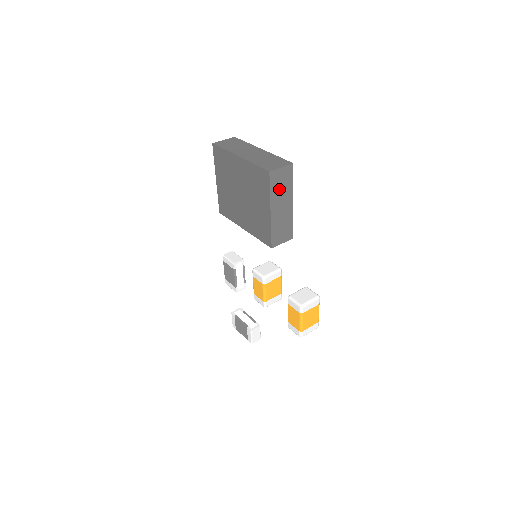
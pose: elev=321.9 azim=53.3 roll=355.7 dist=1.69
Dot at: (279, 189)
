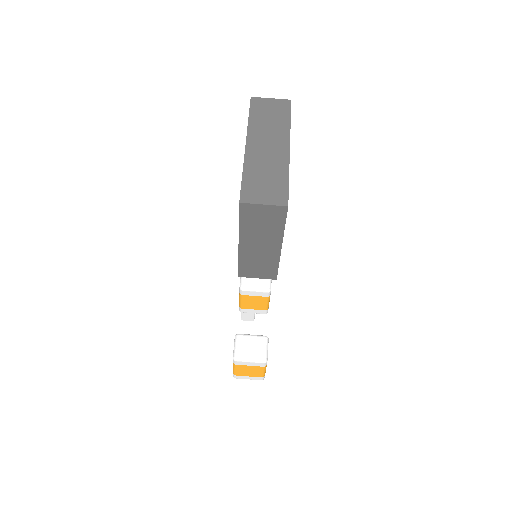
Dot at: (257, 226)
